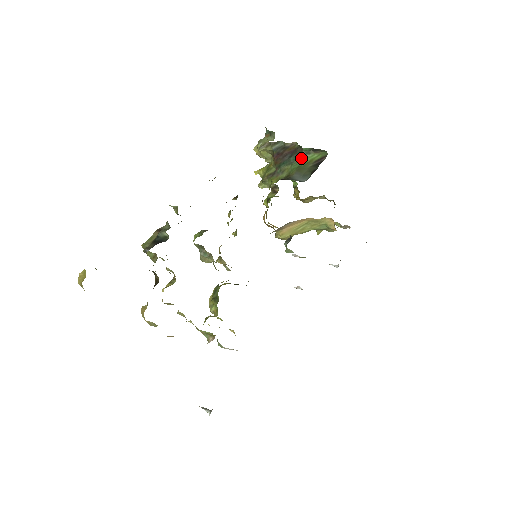
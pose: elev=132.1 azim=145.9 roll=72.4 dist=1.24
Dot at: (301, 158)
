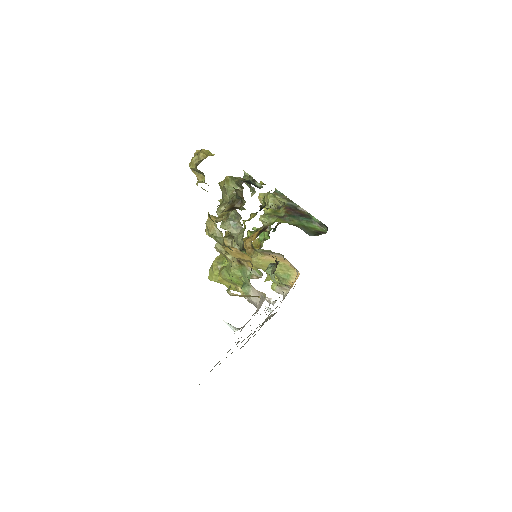
Dot at: (308, 222)
